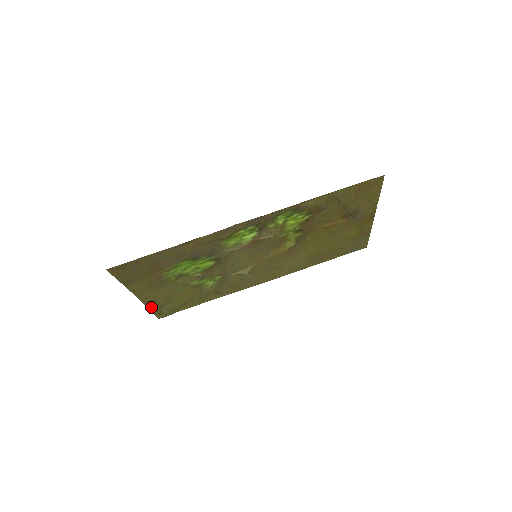
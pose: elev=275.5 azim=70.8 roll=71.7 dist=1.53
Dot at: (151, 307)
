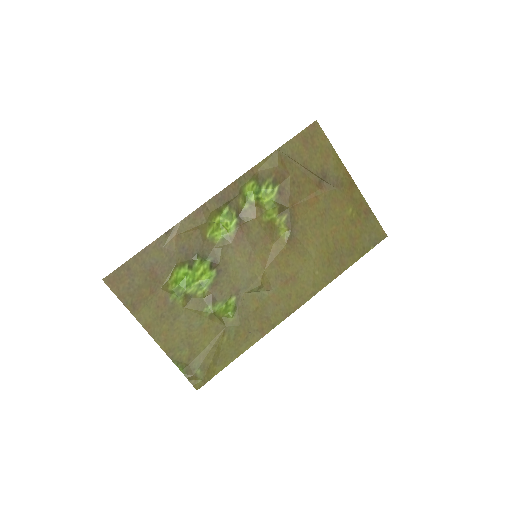
Dot at: (179, 364)
